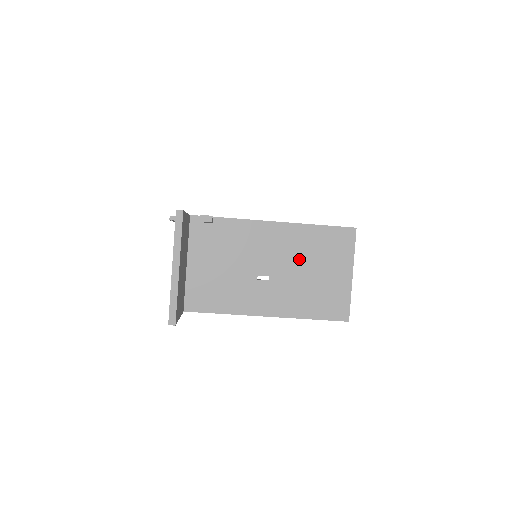
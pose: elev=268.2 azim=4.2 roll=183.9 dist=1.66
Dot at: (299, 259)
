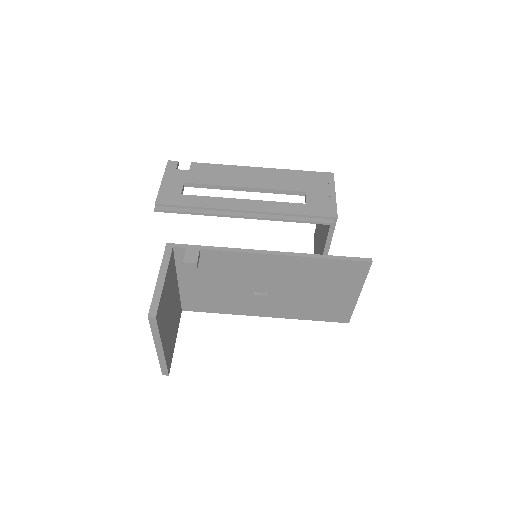
Dot at: (300, 283)
